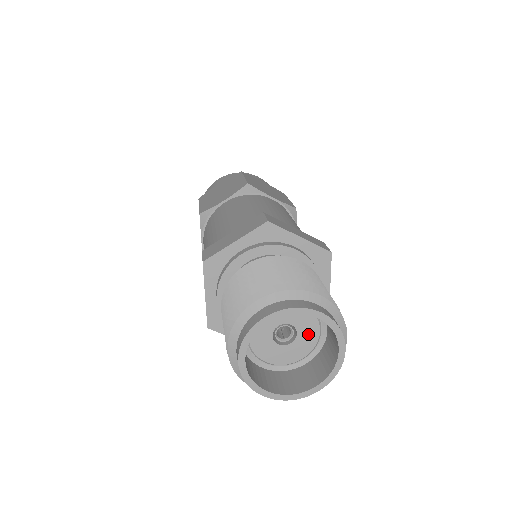
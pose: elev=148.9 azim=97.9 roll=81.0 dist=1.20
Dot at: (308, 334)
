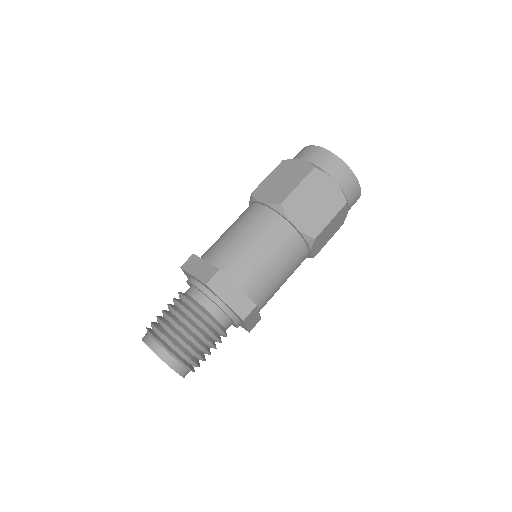
Dot at: occluded
